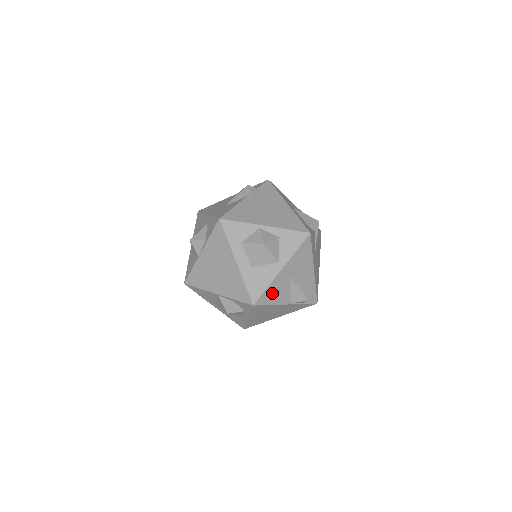
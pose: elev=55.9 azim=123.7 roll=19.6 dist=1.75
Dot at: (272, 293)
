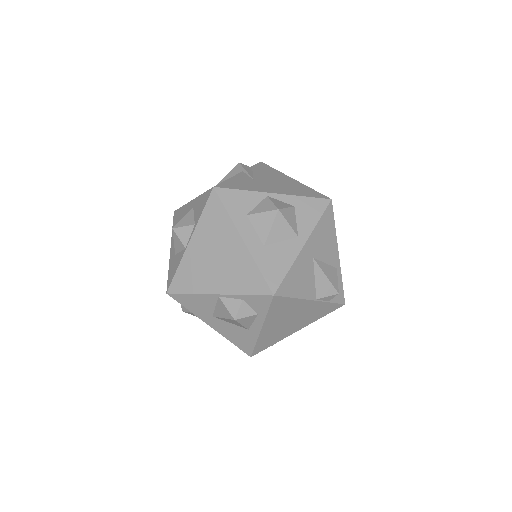
Dot at: (295, 280)
